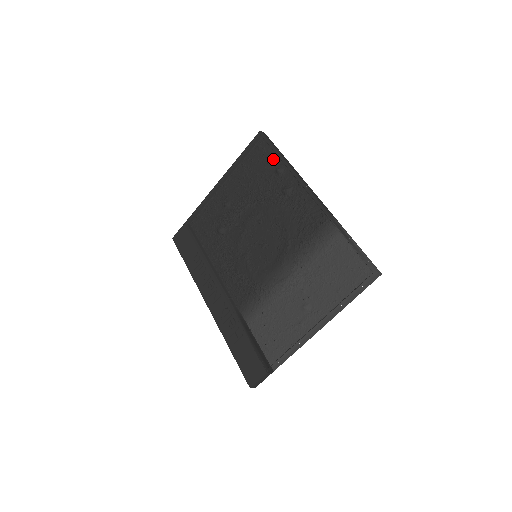
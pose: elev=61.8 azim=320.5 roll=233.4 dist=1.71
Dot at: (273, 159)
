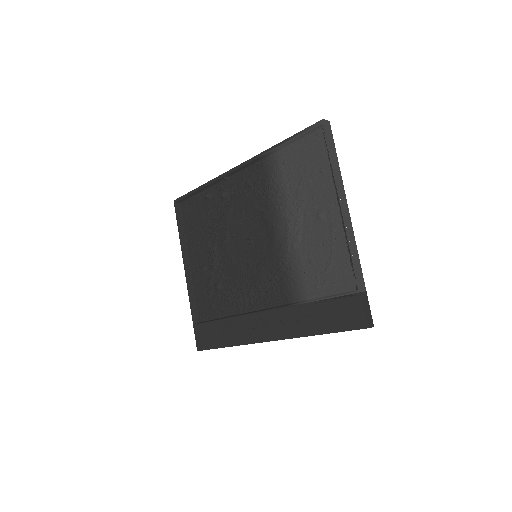
Dot at: (198, 199)
